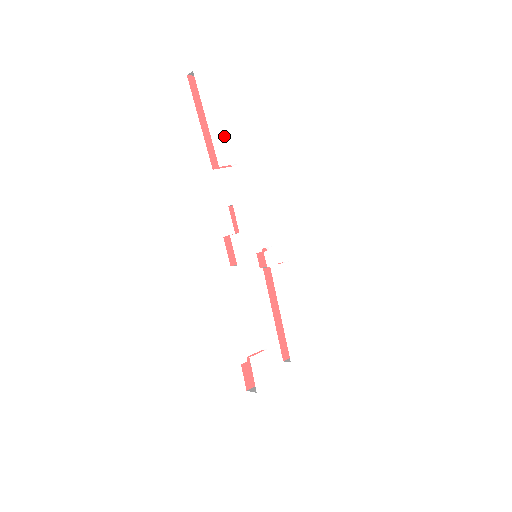
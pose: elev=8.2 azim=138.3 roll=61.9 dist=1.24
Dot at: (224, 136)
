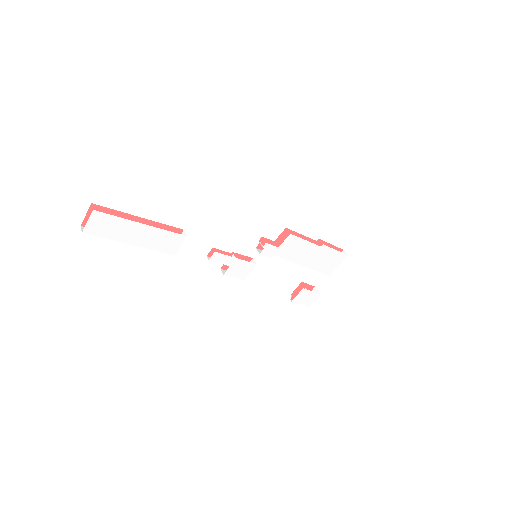
Dot at: (156, 235)
